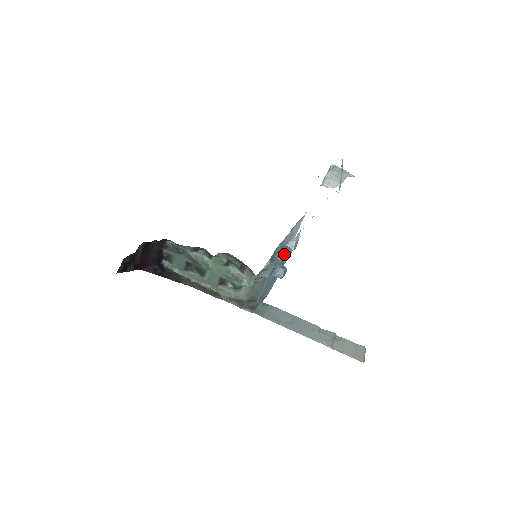
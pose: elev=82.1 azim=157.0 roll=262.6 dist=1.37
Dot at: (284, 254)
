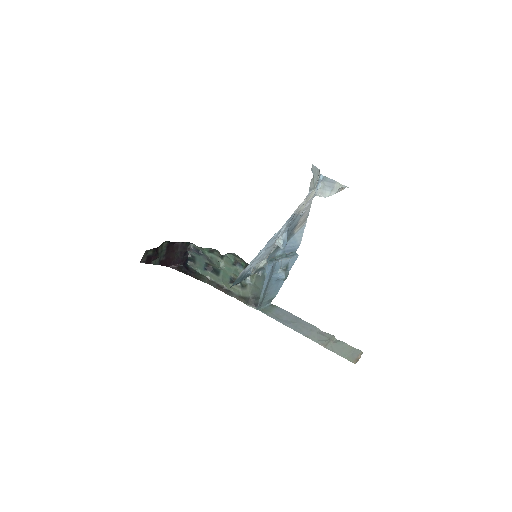
Dot at: (286, 258)
